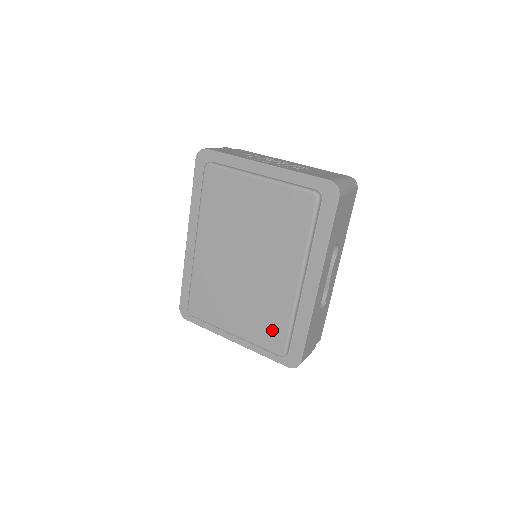
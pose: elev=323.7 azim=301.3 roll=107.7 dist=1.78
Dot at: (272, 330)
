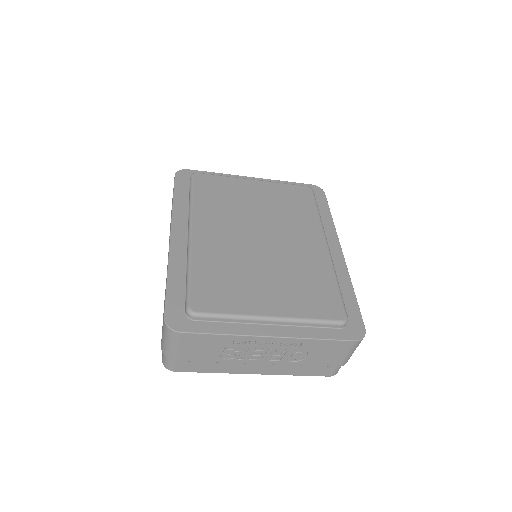
Dot at: (321, 295)
